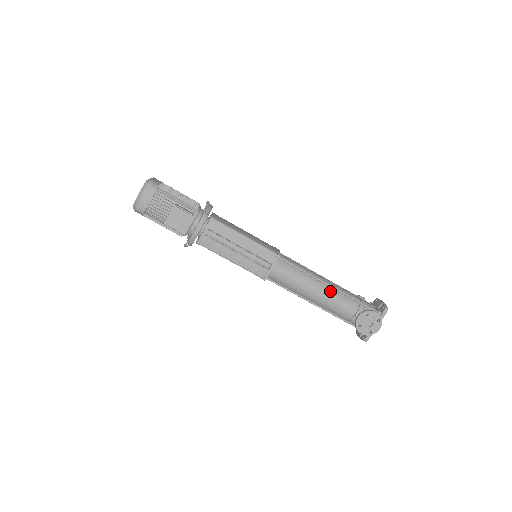
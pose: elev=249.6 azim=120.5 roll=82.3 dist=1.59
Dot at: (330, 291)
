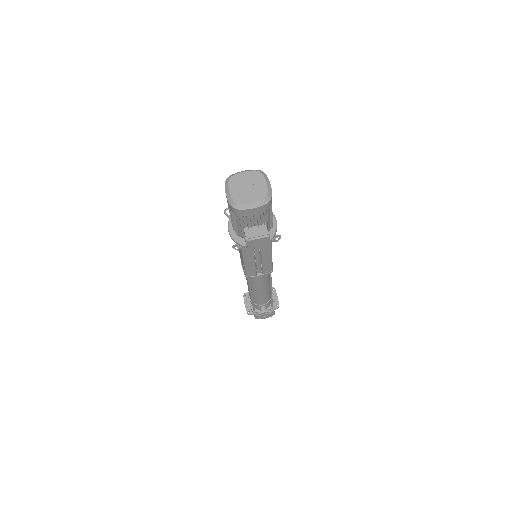
Dot at: (267, 292)
